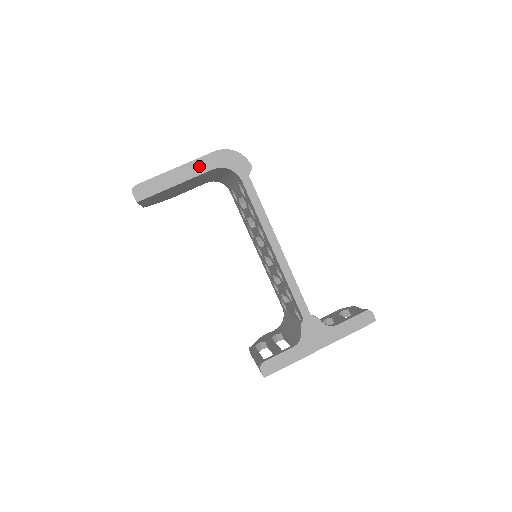
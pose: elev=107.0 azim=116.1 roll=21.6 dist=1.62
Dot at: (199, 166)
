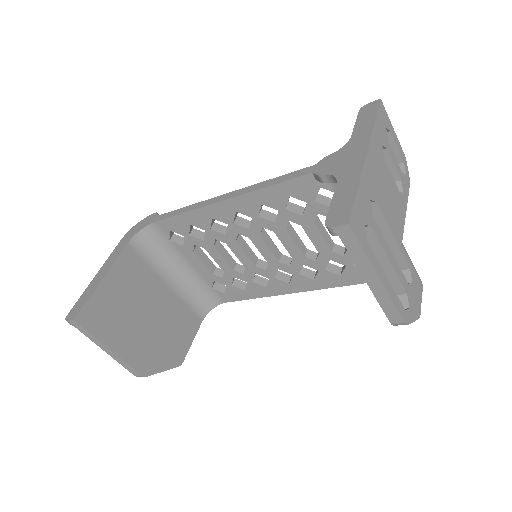
Dot at: (114, 255)
